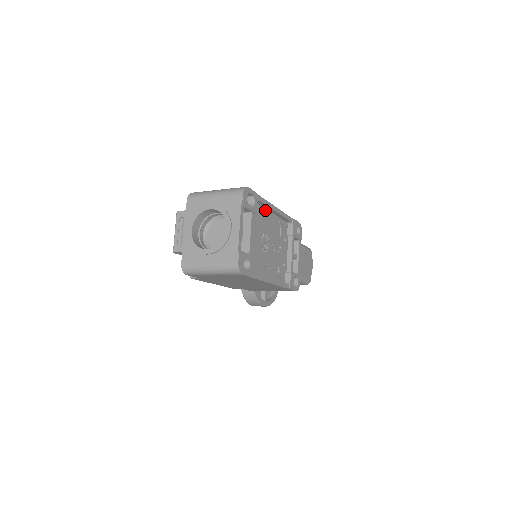
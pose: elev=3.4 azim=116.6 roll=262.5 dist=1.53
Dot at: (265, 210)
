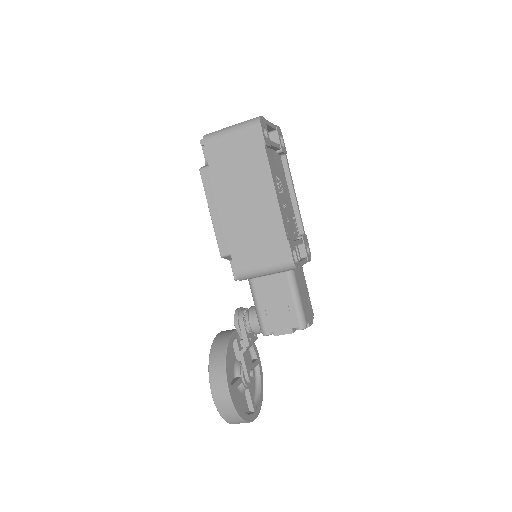
Dot at: (286, 183)
